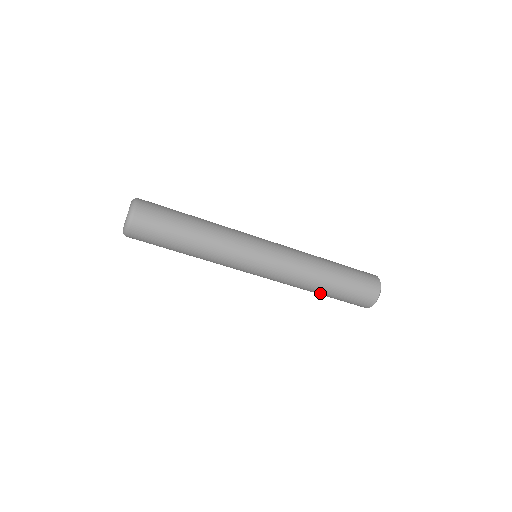
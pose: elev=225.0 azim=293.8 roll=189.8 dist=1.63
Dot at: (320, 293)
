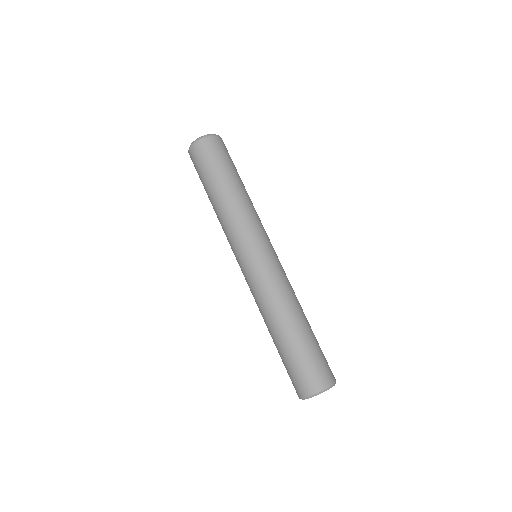
Dot at: (277, 334)
